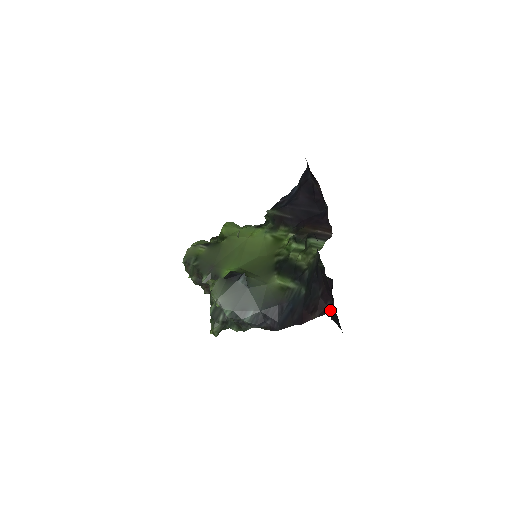
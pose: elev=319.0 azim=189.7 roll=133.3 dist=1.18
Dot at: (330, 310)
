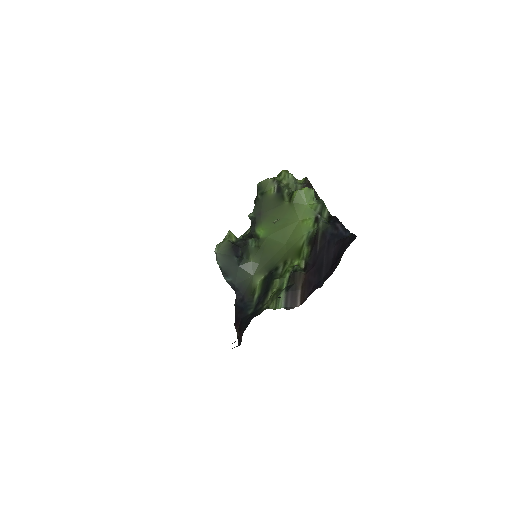
Dot at: (239, 343)
